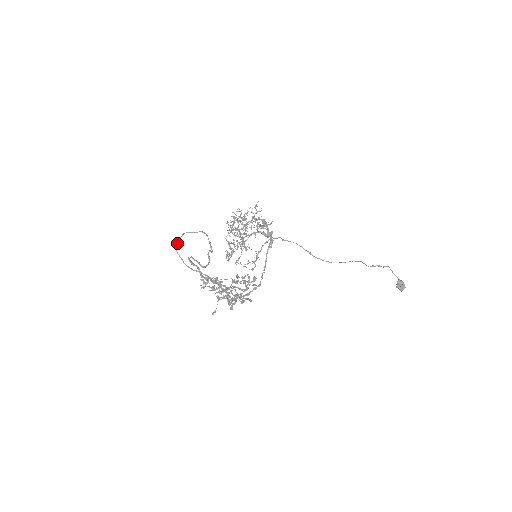
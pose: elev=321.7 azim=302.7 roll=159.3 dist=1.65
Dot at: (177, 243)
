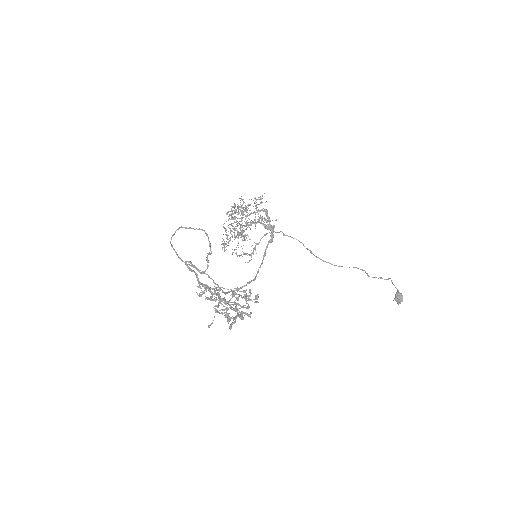
Dot at: (172, 236)
